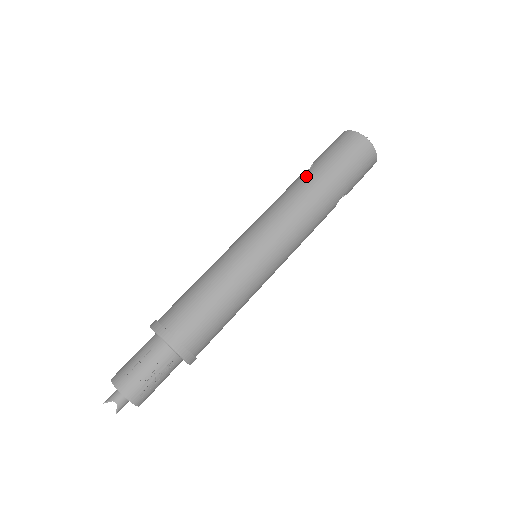
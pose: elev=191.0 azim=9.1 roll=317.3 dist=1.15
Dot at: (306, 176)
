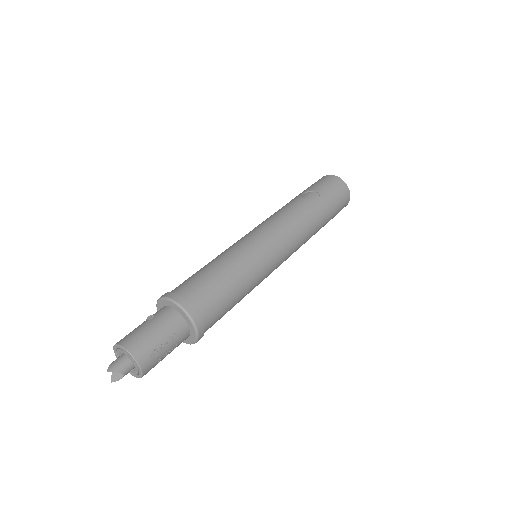
Dot at: (316, 209)
